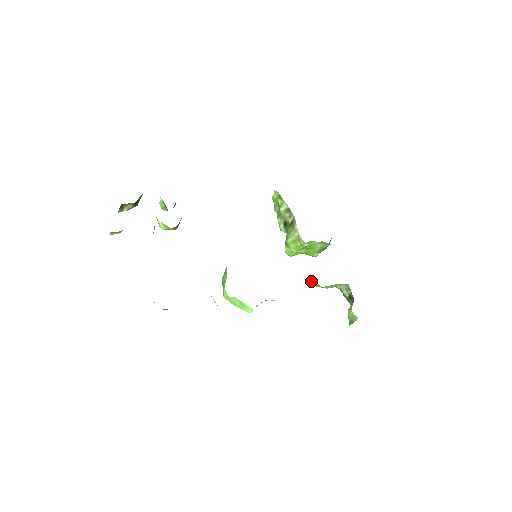
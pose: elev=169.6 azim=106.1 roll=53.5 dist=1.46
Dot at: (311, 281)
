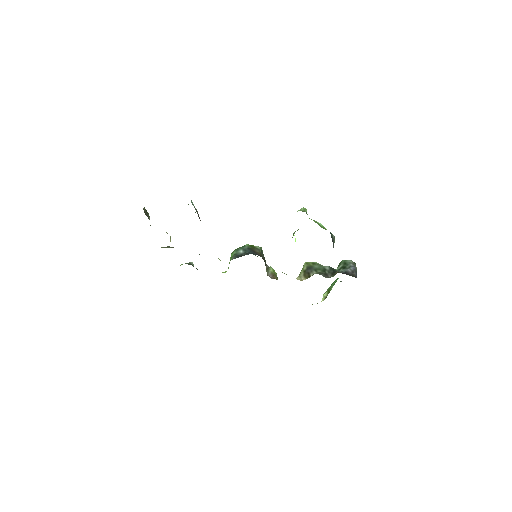
Dot at: occluded
